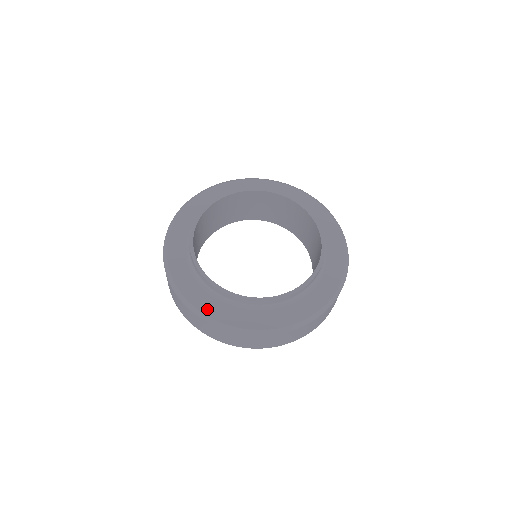
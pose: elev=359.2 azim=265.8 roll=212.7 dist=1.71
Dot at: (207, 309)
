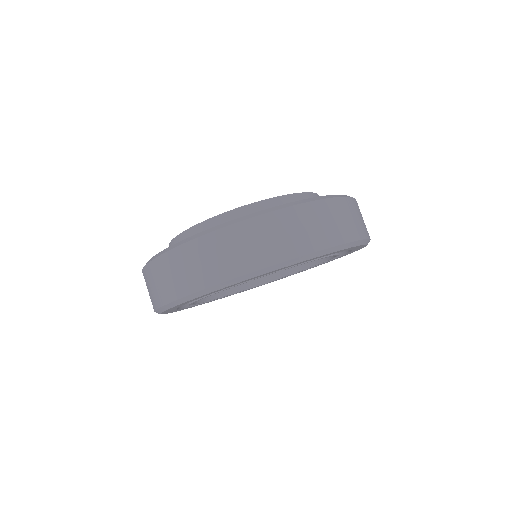
Dot at: occluded
